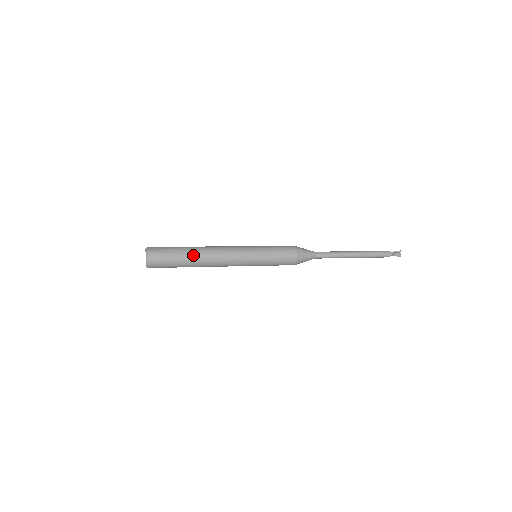
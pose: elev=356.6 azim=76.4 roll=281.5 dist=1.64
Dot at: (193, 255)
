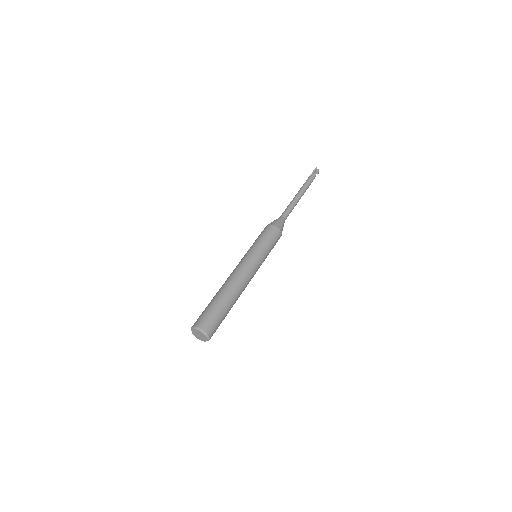
Dot at: (230, 298)
